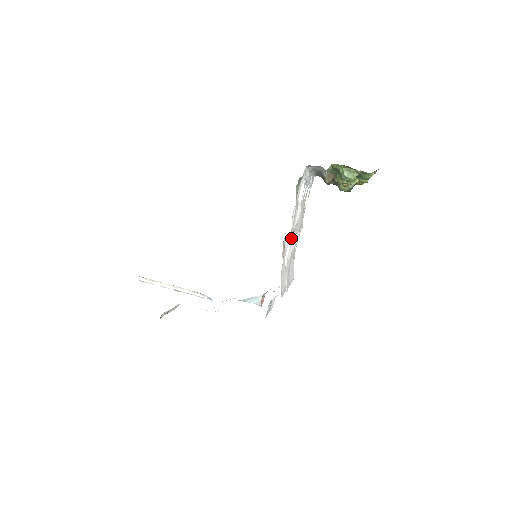
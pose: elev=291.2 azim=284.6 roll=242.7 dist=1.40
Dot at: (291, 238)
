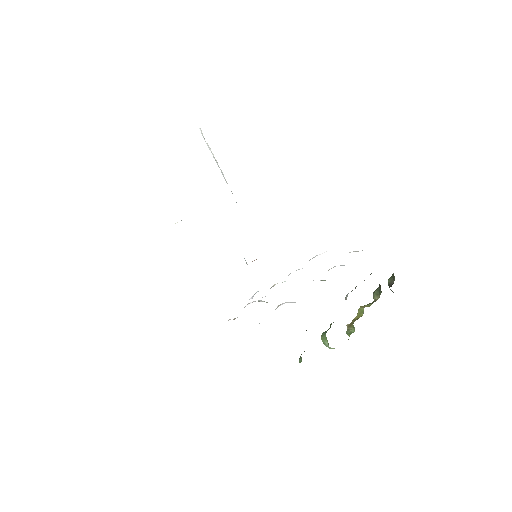
Dot at: occluded
